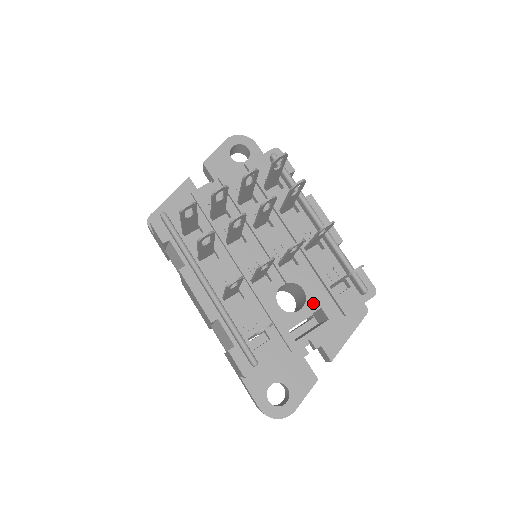
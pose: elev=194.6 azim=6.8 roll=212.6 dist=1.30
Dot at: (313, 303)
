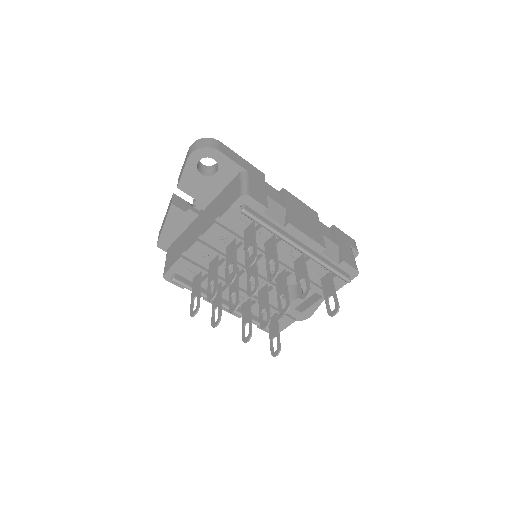
Dot at: occluded
